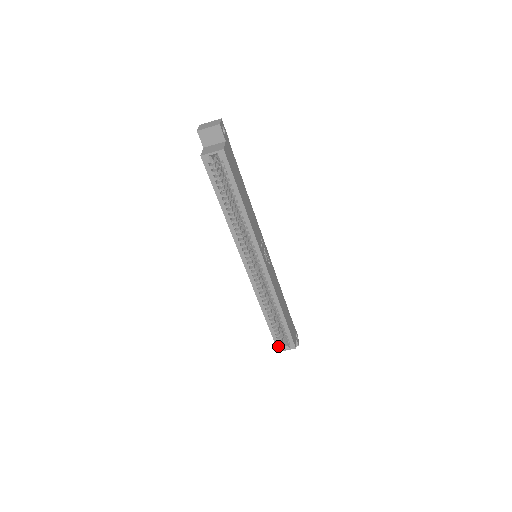
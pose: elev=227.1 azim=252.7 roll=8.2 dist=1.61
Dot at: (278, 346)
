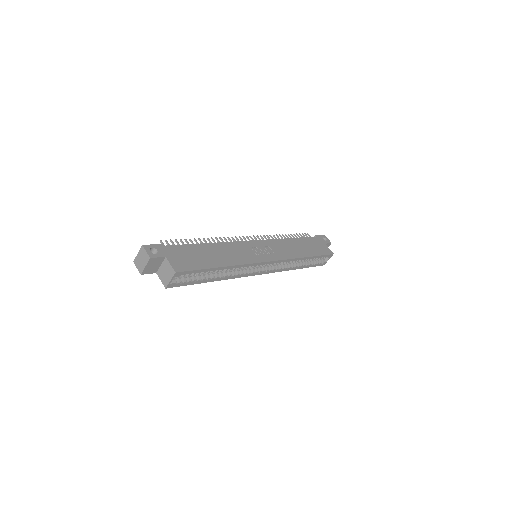
Dot at: (321, 265)
